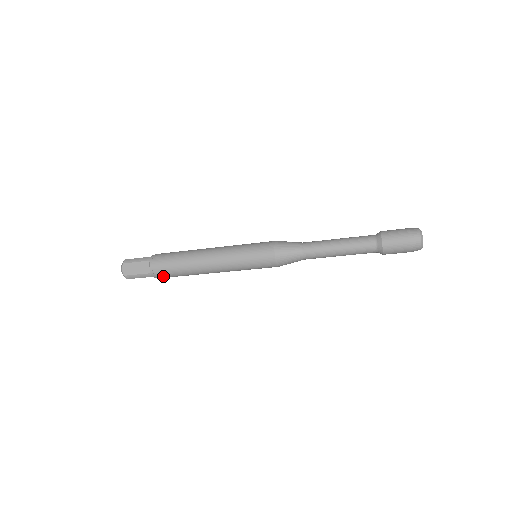
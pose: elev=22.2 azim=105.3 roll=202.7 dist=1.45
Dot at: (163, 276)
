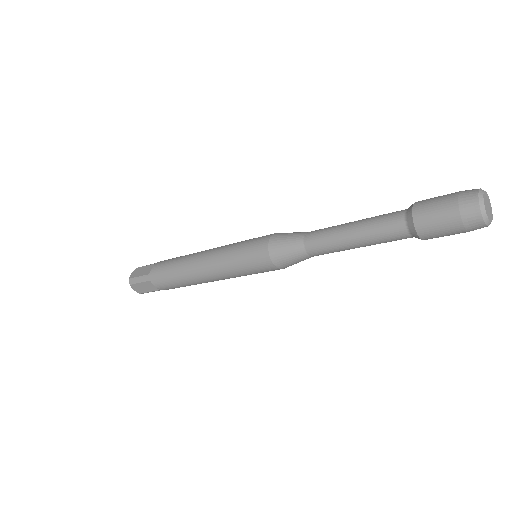
Dot at: (174, 288)
